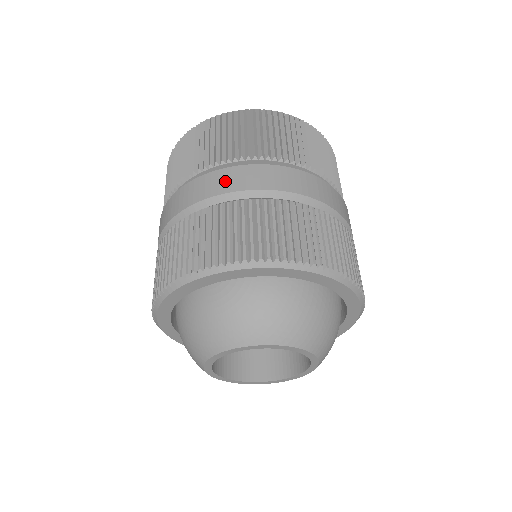
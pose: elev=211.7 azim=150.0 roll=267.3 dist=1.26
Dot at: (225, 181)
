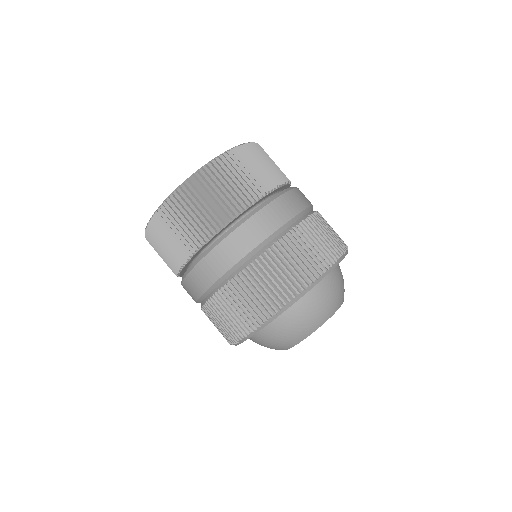
Dot at: (284, 209)
